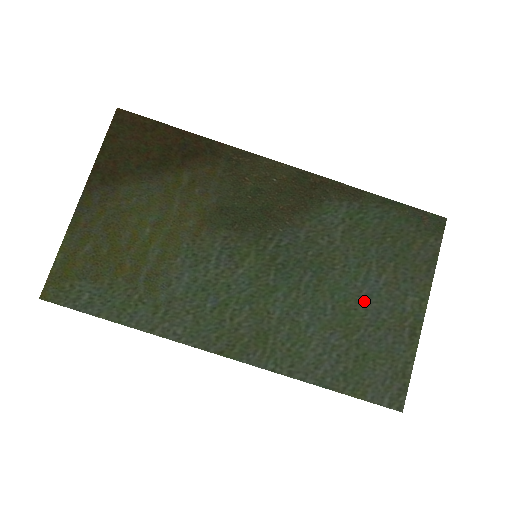
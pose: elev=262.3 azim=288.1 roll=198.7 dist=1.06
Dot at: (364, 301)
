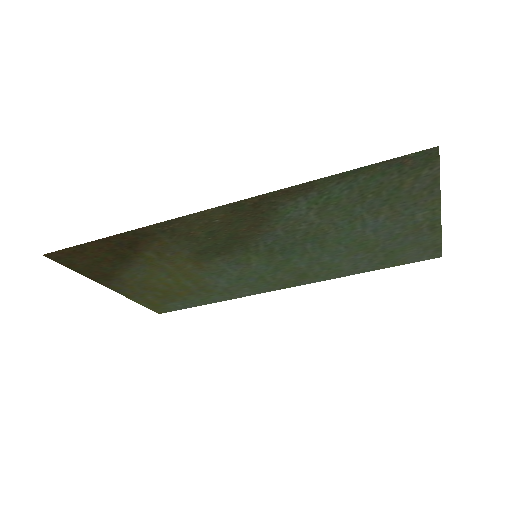
Dot at: (371, 234)
